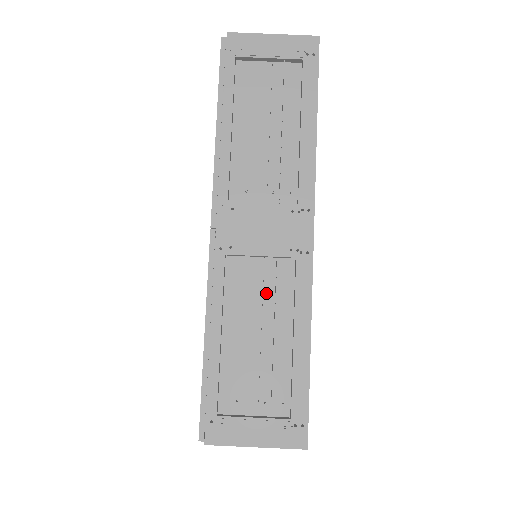
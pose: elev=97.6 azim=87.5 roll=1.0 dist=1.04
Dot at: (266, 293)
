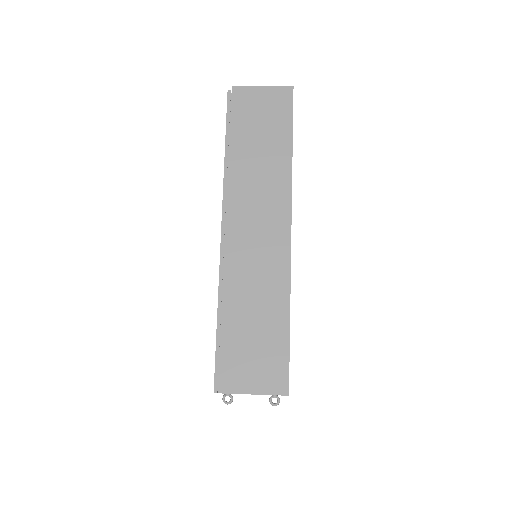
Dot at: occluded
